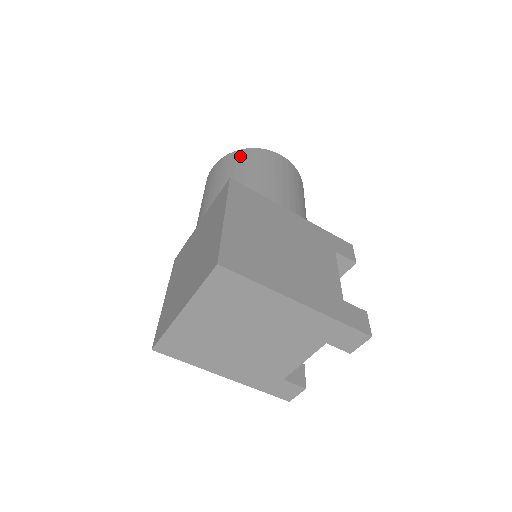
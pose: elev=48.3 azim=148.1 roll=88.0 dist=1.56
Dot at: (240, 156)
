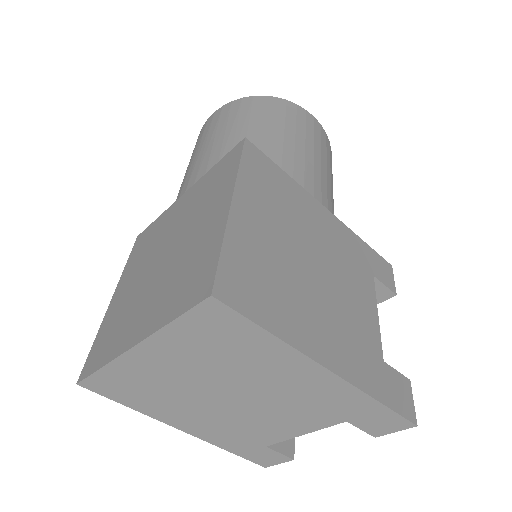
Dot at: (258, 105)
